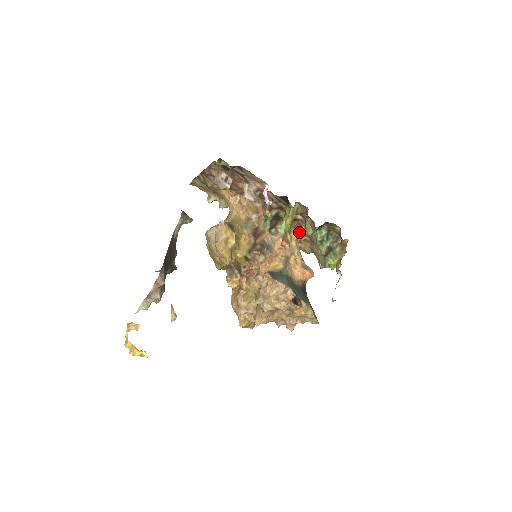
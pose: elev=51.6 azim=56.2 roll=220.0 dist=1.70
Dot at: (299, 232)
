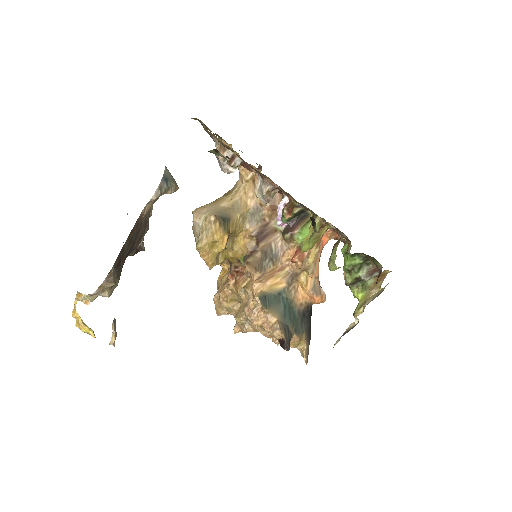
Dot at: (328, 236)
